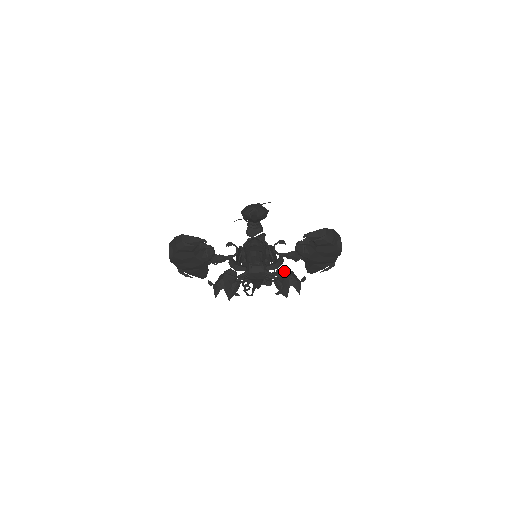
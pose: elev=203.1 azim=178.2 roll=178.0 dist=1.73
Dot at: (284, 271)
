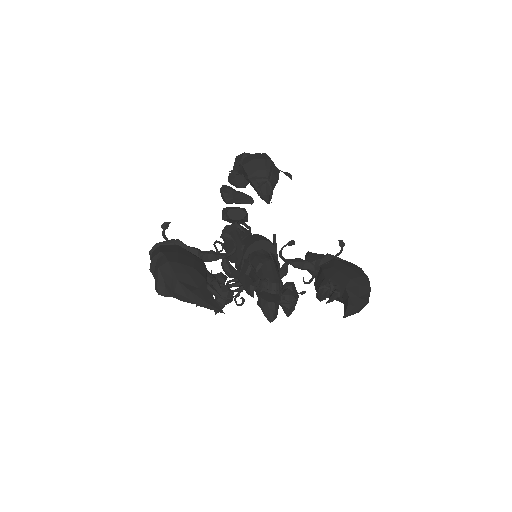
Dot at: (291, 301)
